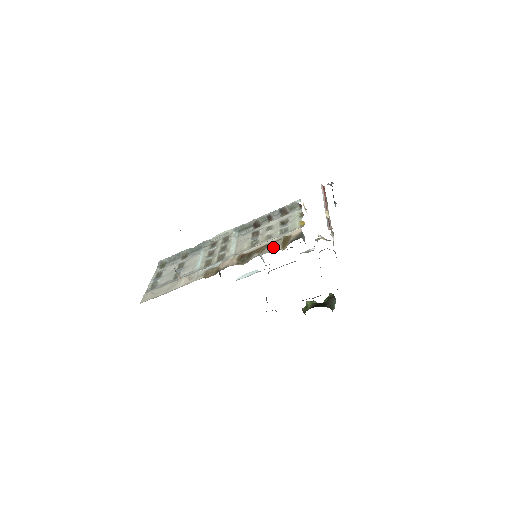
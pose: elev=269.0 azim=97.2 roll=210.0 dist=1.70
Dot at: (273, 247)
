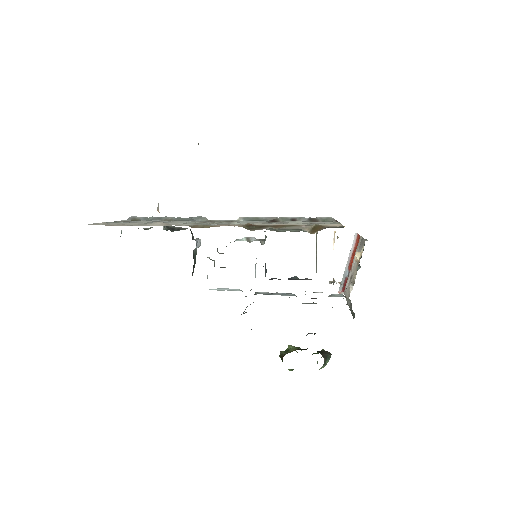
Dot at: (298, 227)
